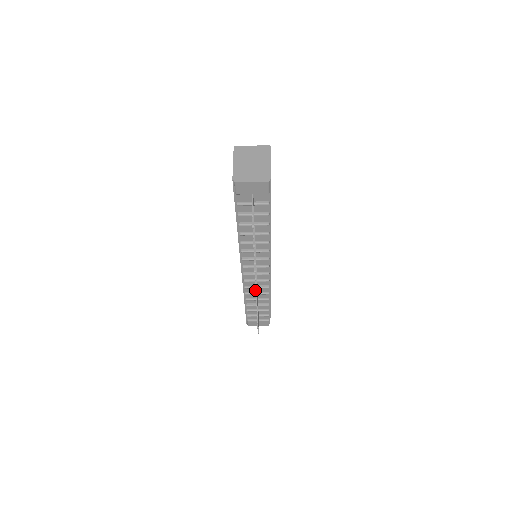
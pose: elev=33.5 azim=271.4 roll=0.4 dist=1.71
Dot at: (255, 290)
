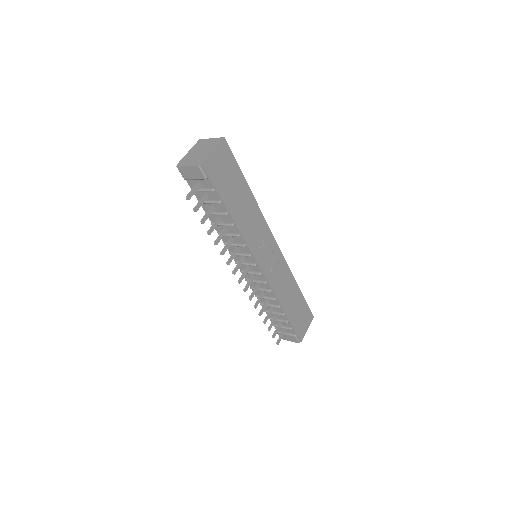
Dot at: (263, 294)
